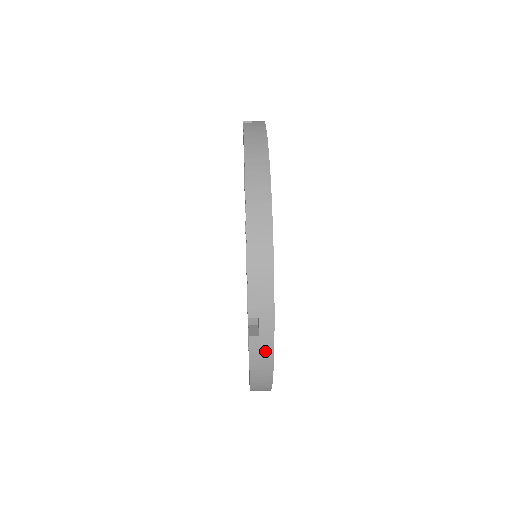
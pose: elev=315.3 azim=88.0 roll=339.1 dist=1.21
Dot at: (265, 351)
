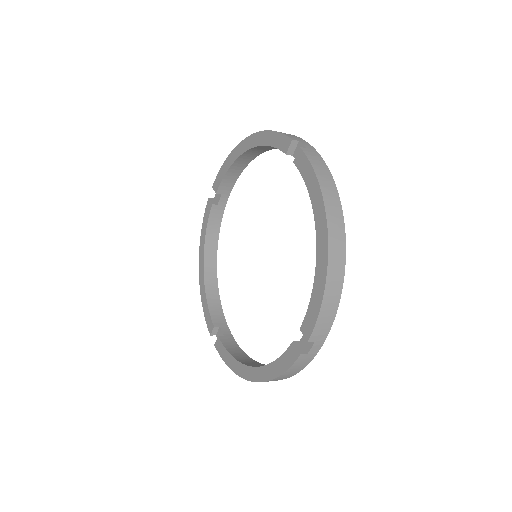
Dot at: (317, 159)
